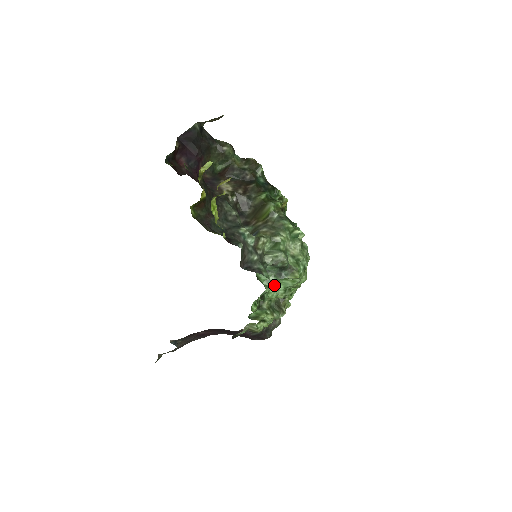
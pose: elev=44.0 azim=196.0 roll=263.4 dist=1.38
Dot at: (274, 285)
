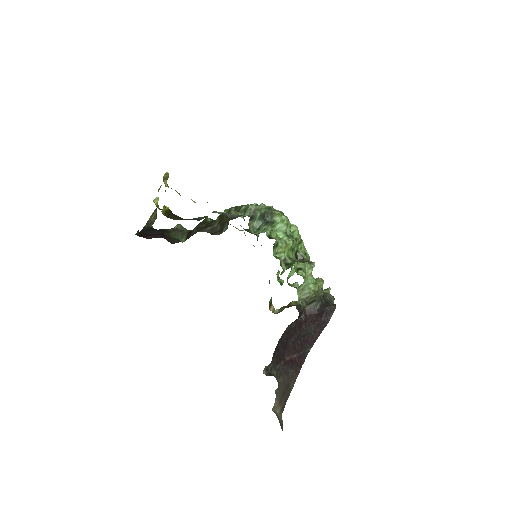
Dot at: (270, 228)
